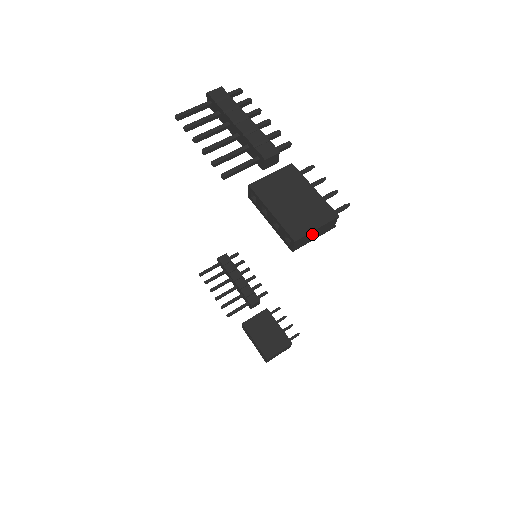
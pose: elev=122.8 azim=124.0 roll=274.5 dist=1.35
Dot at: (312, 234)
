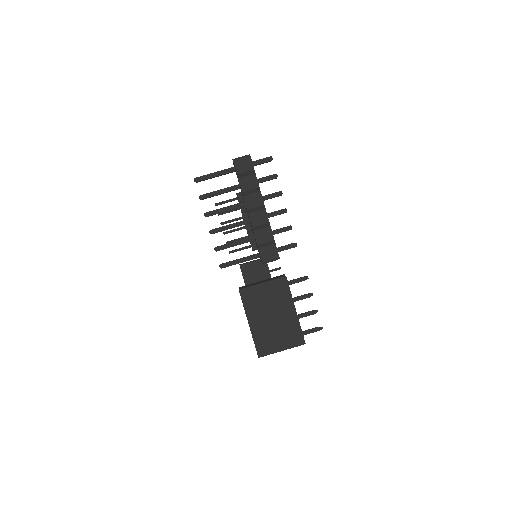
Dot at: (277, 350)
